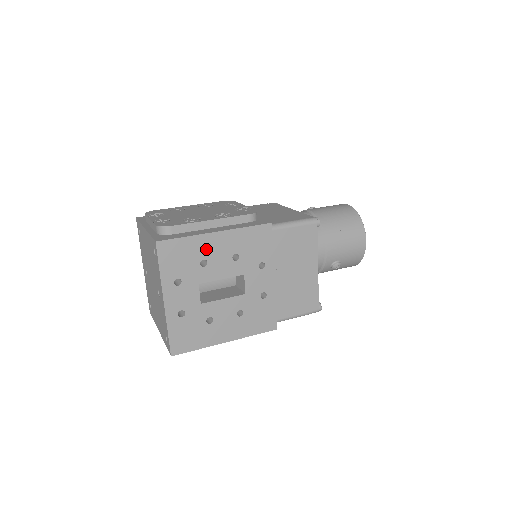
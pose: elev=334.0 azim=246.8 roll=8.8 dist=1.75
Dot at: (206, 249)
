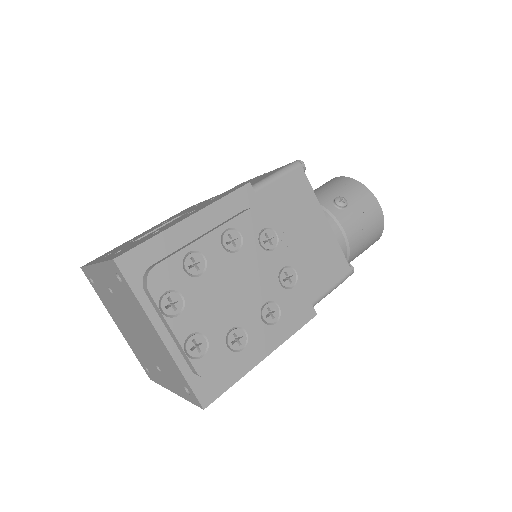
Dot at: occluded
